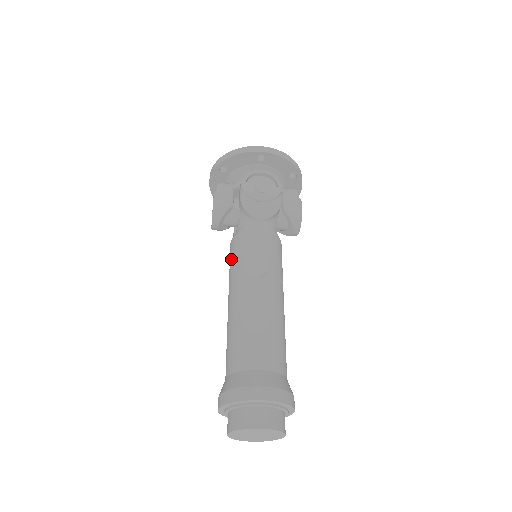
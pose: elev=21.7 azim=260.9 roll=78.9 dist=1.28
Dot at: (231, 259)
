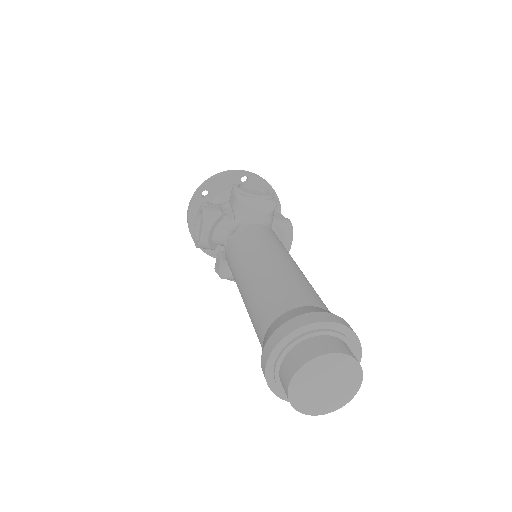
Dot at: (233, 250)
